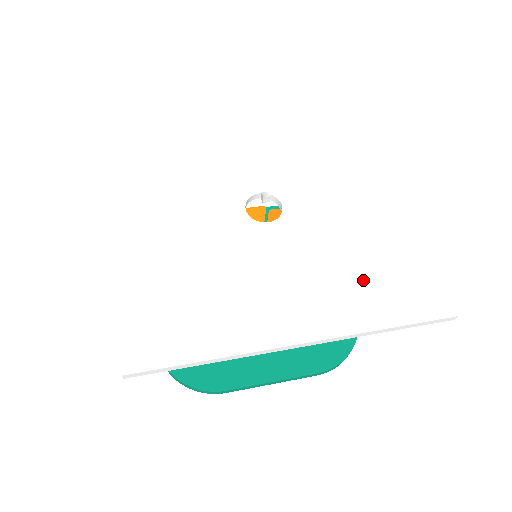
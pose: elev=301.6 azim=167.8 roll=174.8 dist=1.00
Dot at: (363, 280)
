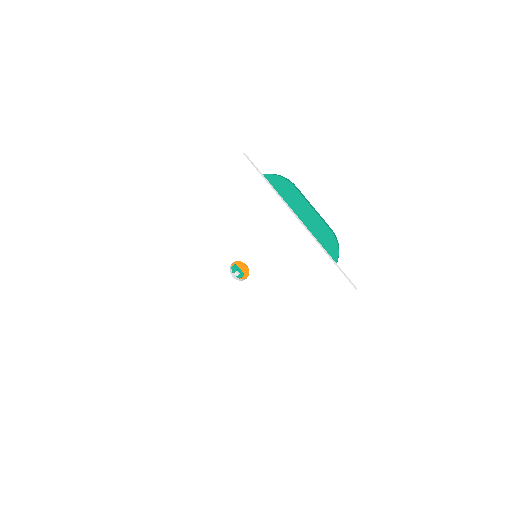
Dot at: (304, 291)
